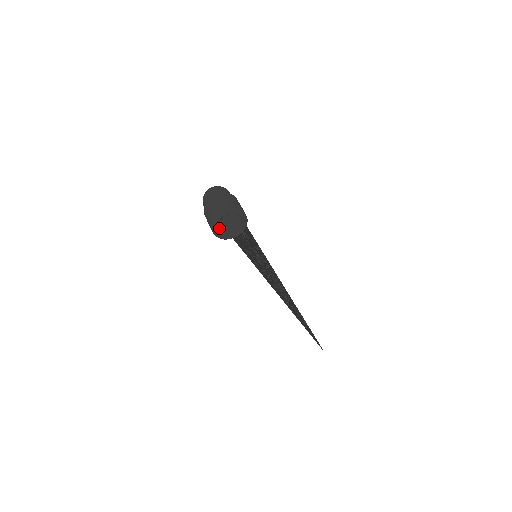
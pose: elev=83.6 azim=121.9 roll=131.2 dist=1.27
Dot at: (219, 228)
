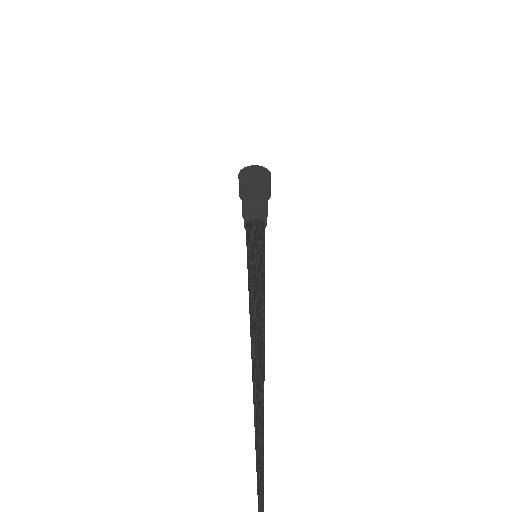
Dot at: occluded
